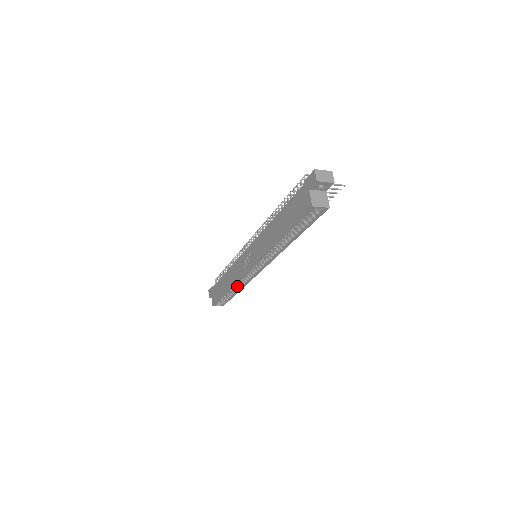
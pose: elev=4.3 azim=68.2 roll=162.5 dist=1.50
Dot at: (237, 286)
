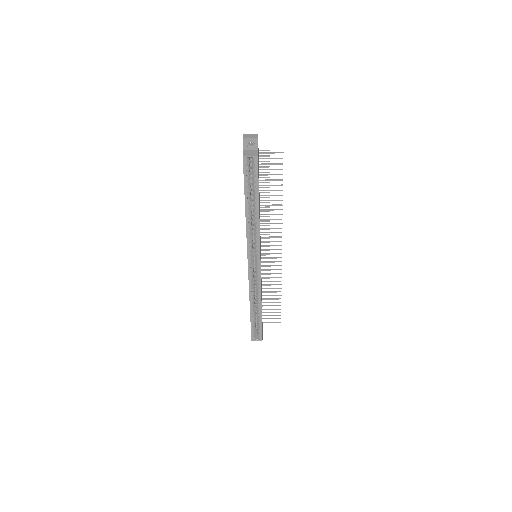
Dot at: occluded
